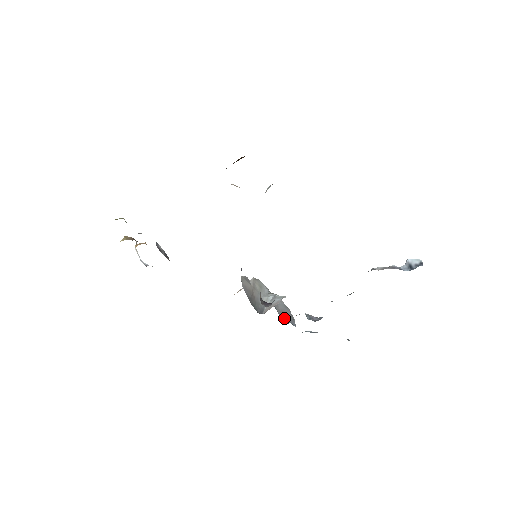
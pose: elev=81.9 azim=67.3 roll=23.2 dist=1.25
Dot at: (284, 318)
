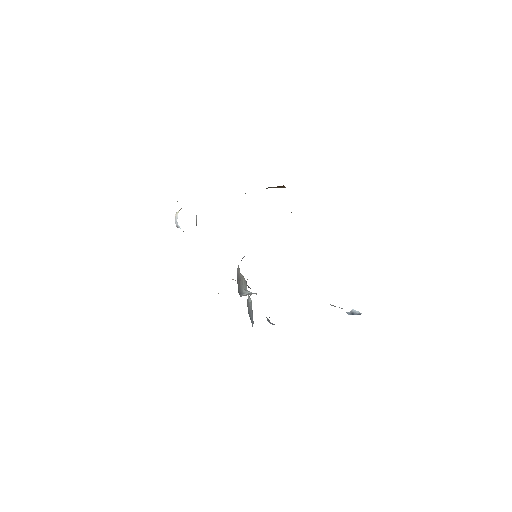
Dot at: (249, 314)
